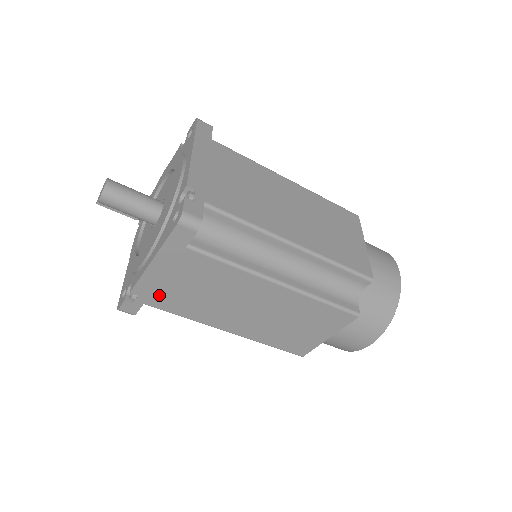
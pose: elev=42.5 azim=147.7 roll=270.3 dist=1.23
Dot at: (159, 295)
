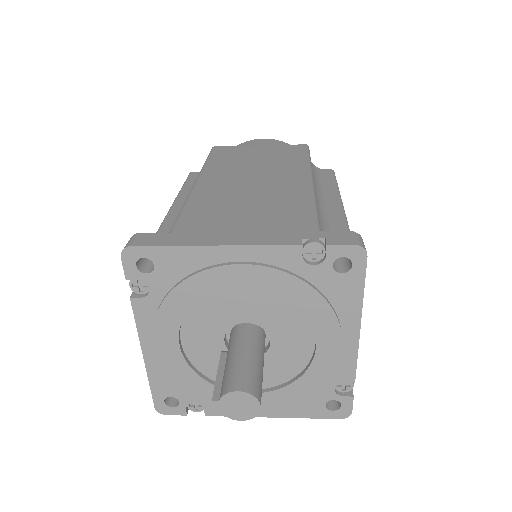
Dot at: occluded
